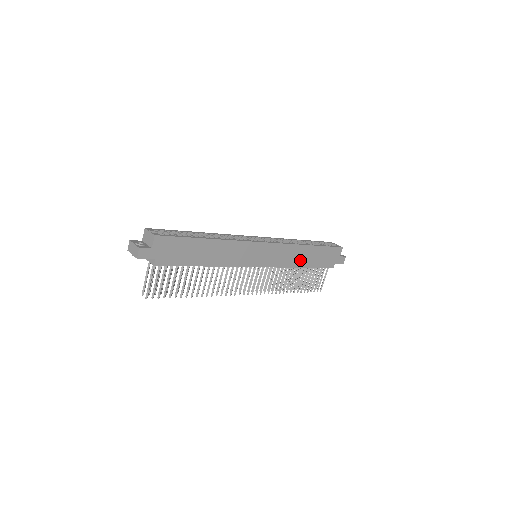
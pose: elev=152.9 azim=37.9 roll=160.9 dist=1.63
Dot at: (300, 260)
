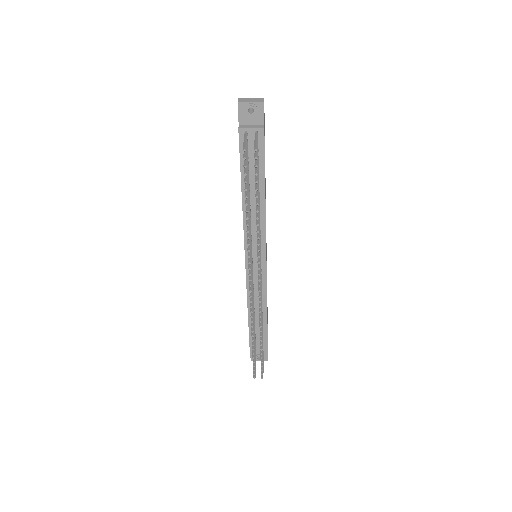
Dot at: occluded
